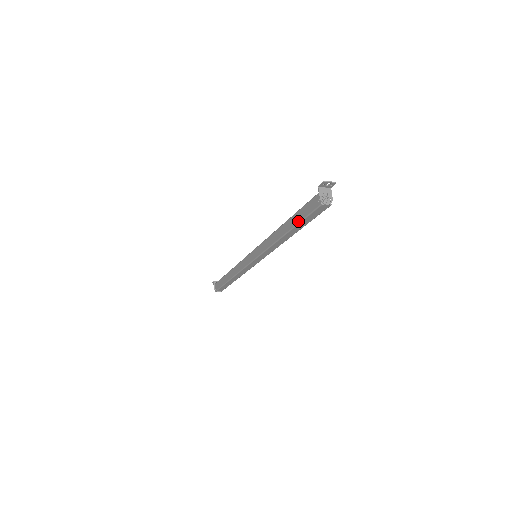
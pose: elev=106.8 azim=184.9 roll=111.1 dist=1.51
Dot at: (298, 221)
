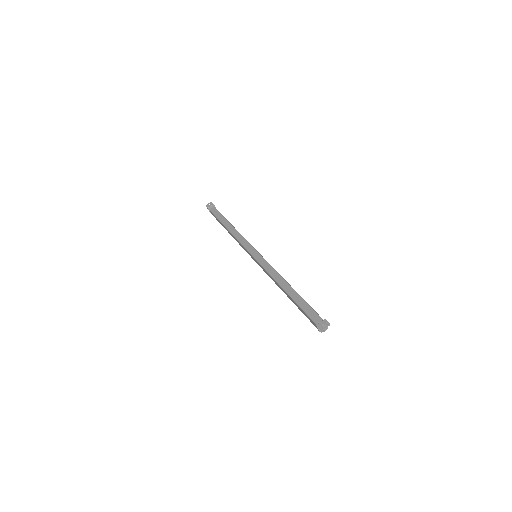
Dot at: (300, 310)
